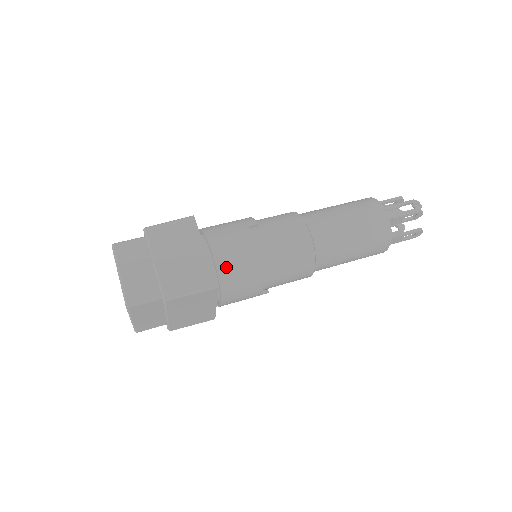
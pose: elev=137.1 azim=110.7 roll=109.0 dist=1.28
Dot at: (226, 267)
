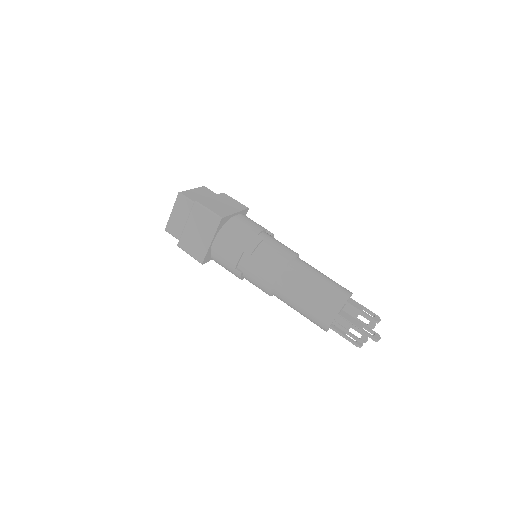
Dot at: (216, 258)
